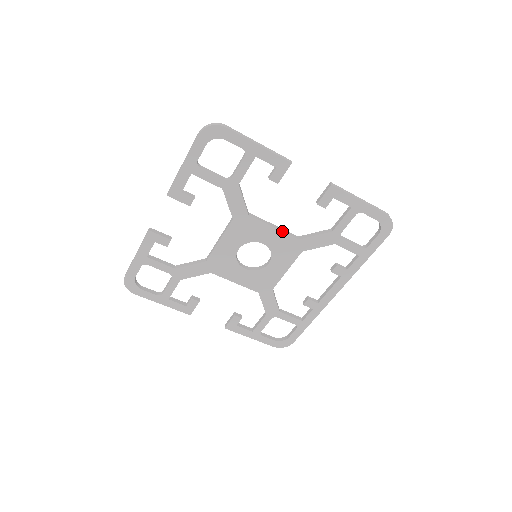
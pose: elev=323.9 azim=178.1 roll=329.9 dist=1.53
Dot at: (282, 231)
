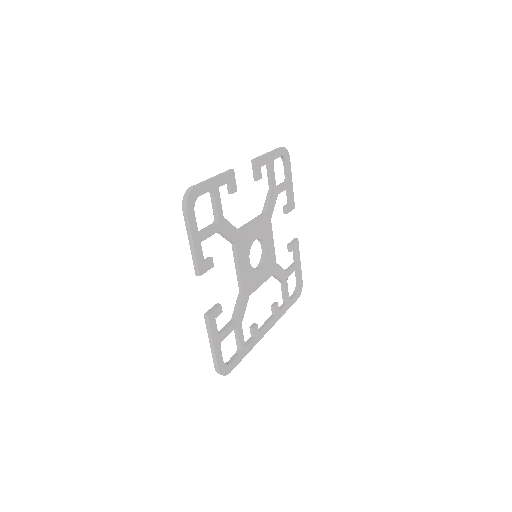
Dot at: (274, 248)
